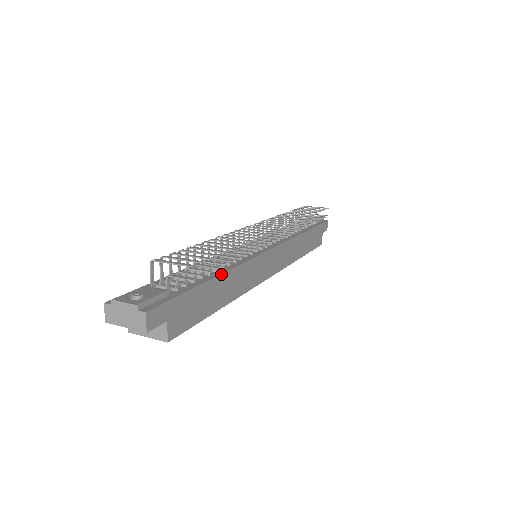
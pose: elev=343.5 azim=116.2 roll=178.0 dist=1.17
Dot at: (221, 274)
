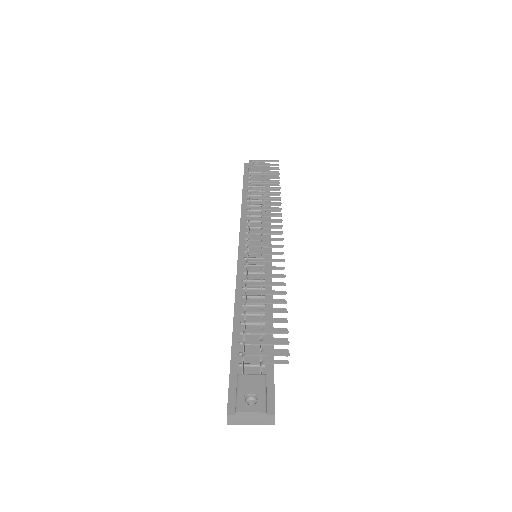
Dot at: occluded
